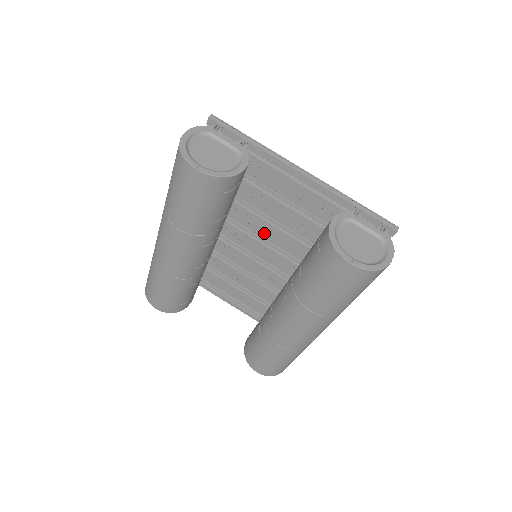
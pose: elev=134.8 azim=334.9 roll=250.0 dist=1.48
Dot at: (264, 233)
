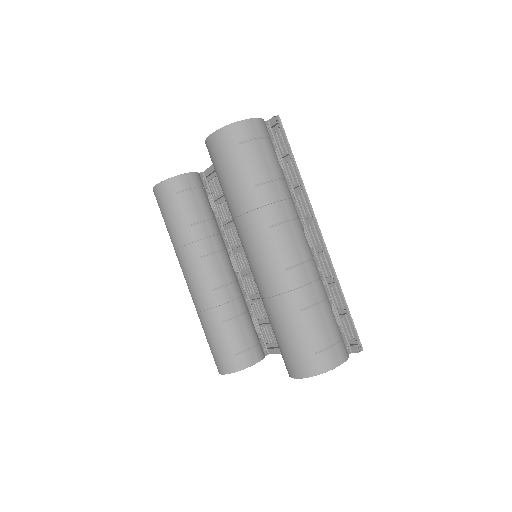
Dot at: occluded
